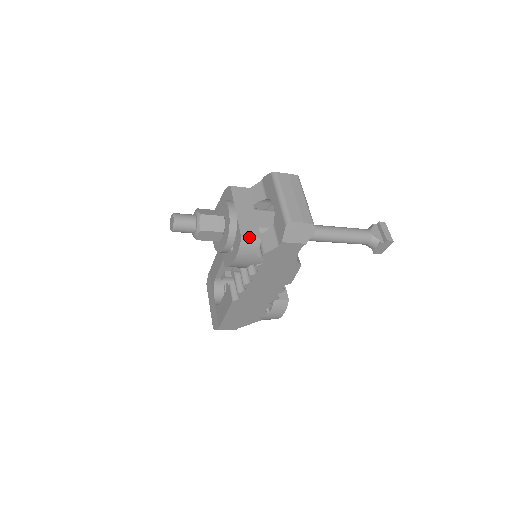
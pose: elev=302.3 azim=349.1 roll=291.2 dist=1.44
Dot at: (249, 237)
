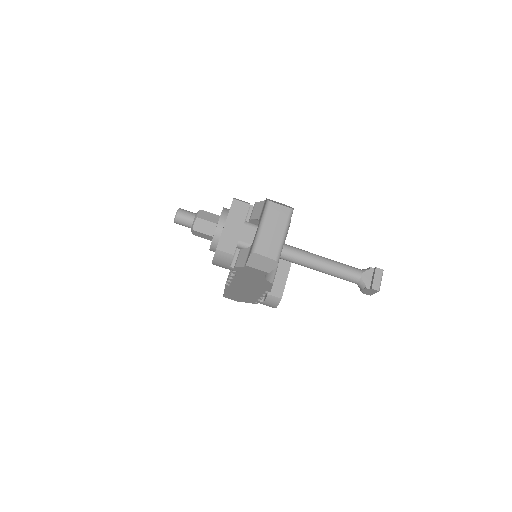
Dot at: (223, 251)
